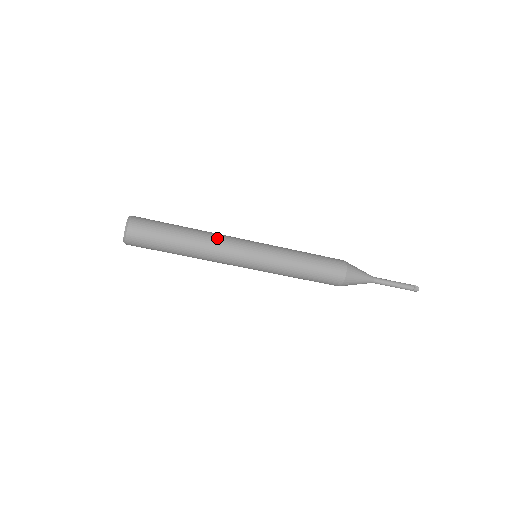
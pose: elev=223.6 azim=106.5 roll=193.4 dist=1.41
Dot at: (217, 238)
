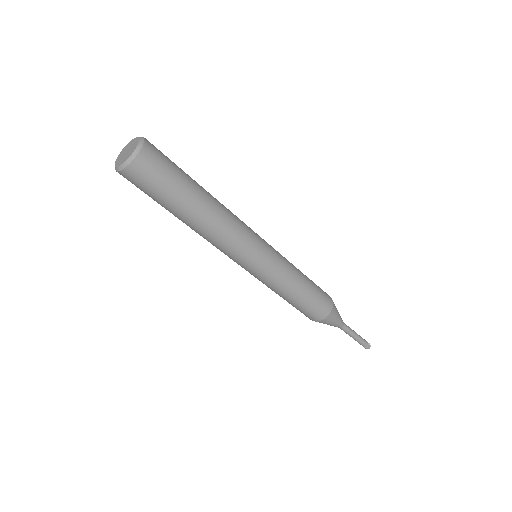
Dot at: (233, 218)
